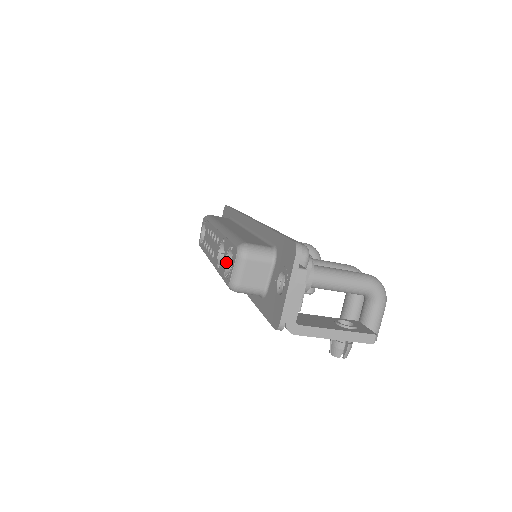
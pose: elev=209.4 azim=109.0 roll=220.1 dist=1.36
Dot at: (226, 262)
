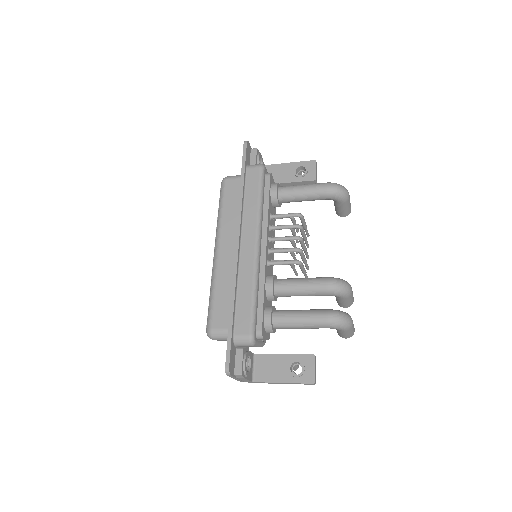
Dot at: occluded
